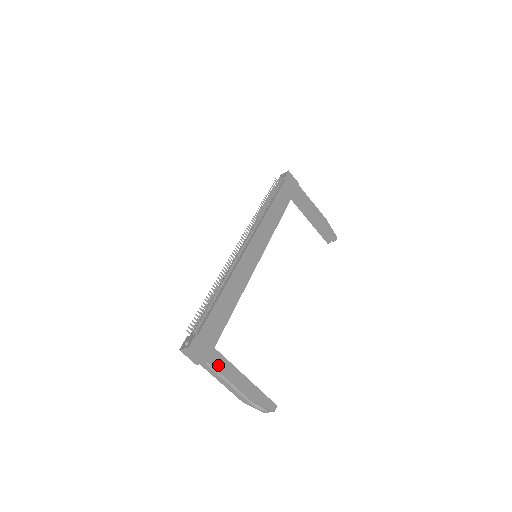
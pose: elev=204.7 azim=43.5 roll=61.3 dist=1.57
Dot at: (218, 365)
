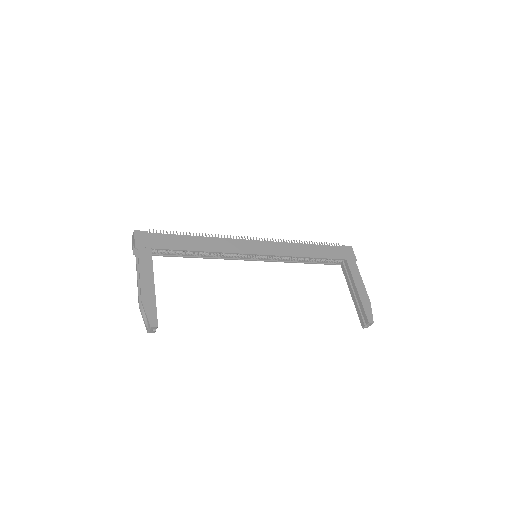
Dot at: (142, 257)
